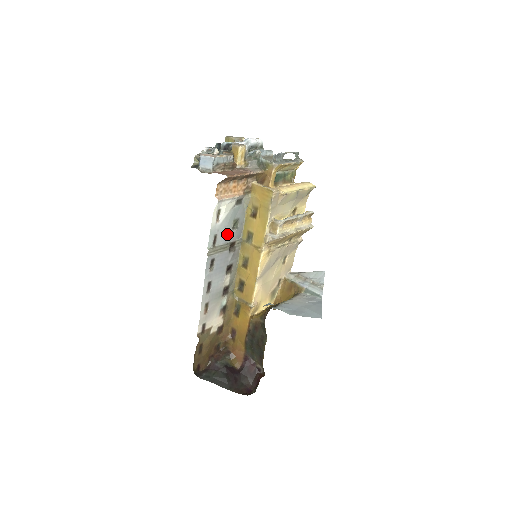
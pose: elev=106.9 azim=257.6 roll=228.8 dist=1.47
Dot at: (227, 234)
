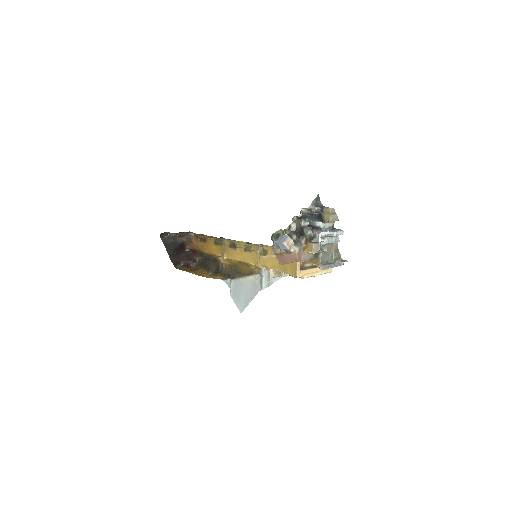
Dot at: occluded
